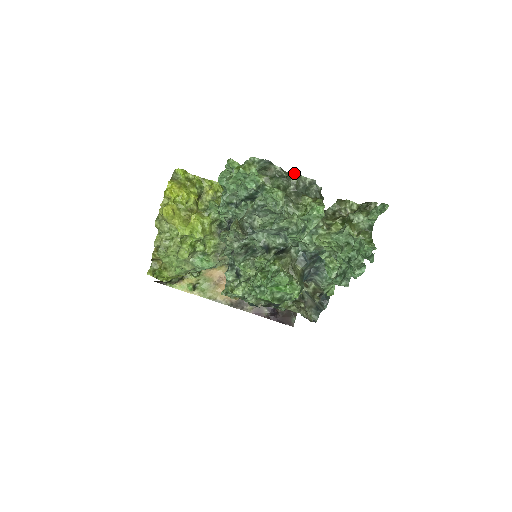
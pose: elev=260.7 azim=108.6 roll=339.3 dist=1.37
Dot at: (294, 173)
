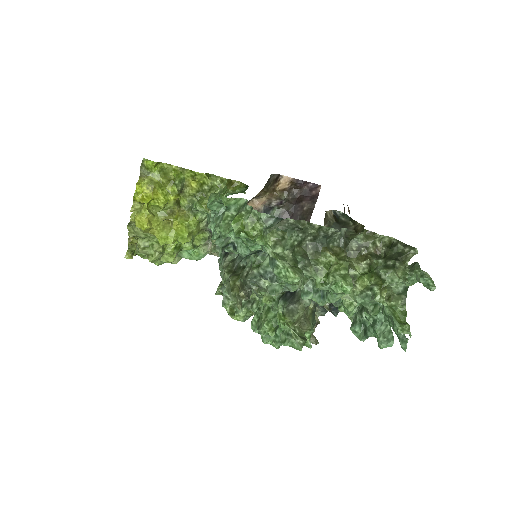
Dot at: occluded
